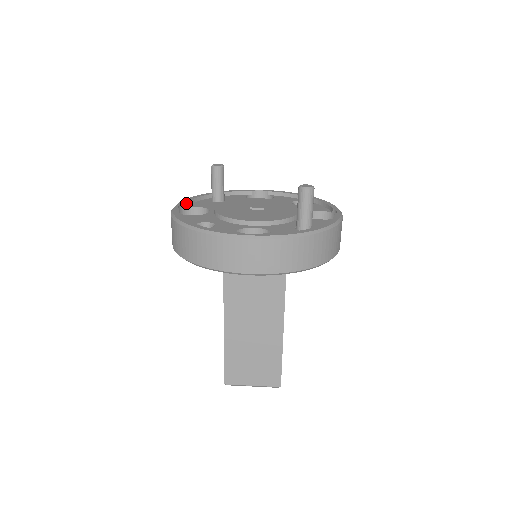
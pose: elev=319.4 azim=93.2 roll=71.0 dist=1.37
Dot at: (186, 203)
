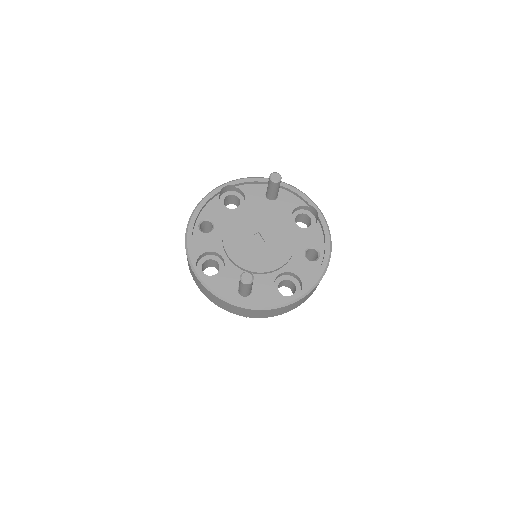
Dot at: (241, 183)
